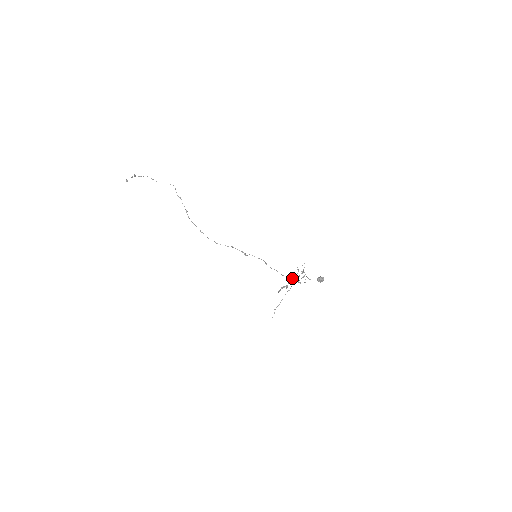
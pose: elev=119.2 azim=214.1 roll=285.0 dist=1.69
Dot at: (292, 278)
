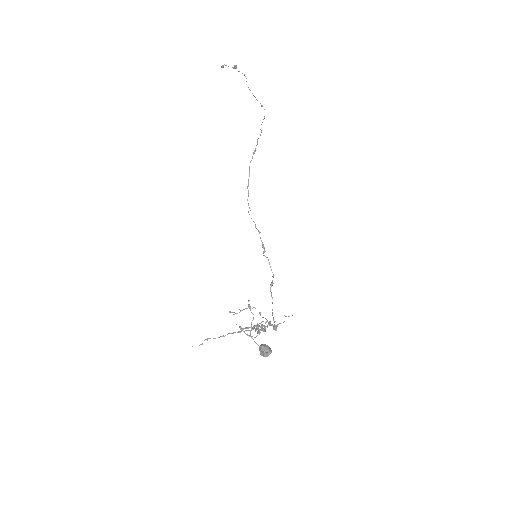
Dot at: (273, 327)
